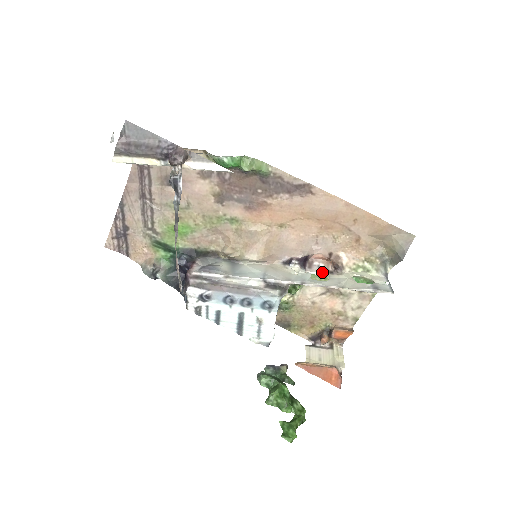
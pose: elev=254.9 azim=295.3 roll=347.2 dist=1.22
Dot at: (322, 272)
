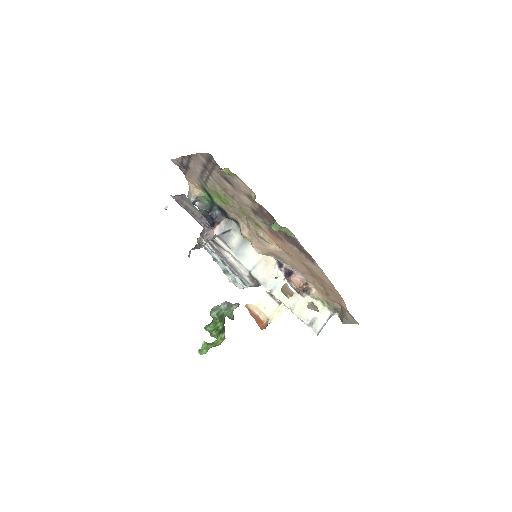
Dot at: (293, 288)
